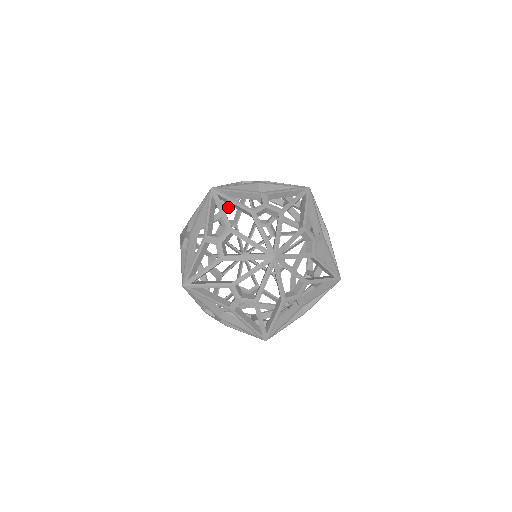
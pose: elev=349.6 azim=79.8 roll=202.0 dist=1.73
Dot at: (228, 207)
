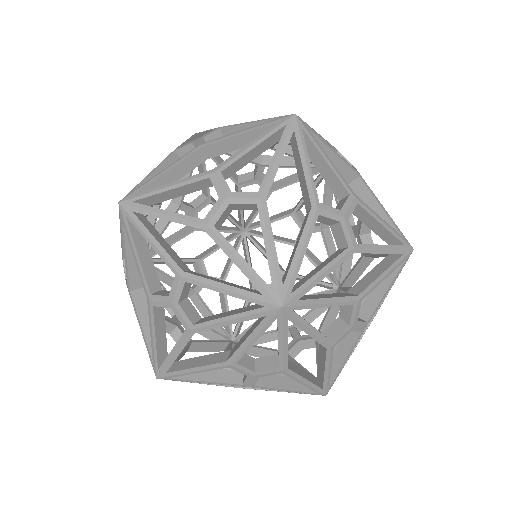
Dot at: (308, 314)
